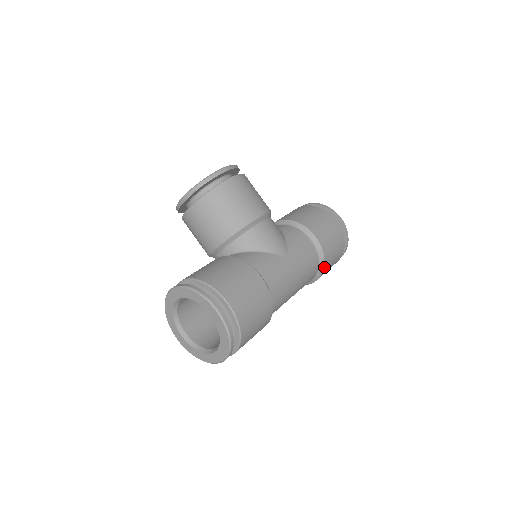
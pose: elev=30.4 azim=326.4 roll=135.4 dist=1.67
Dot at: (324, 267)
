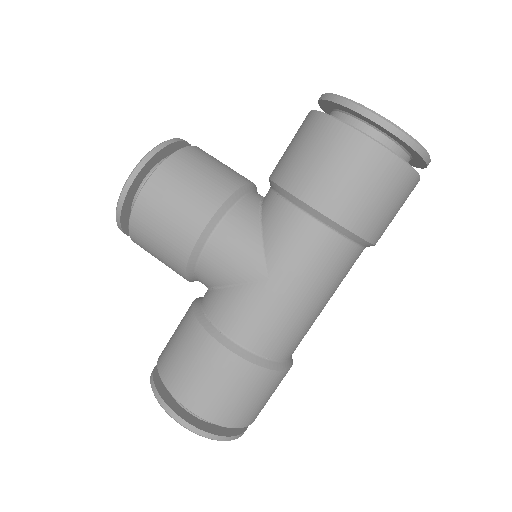
Dot at: (364, 236)
